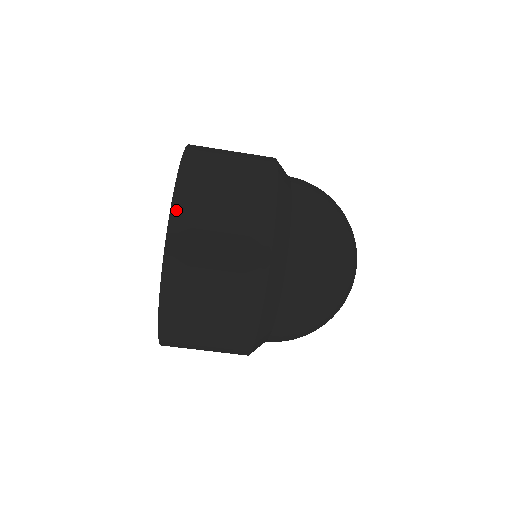
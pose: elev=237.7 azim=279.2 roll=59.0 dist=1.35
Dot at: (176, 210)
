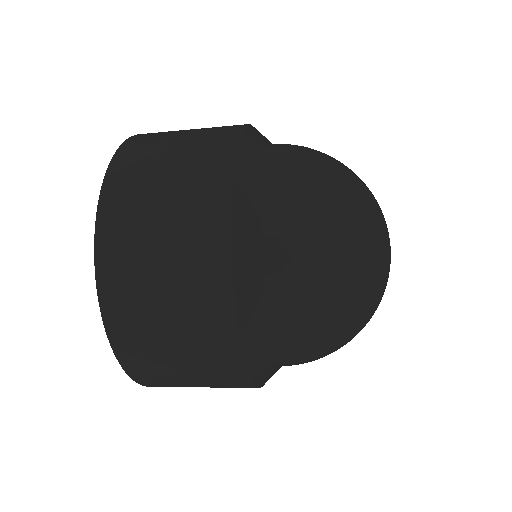
Dot at: (122, 357)
